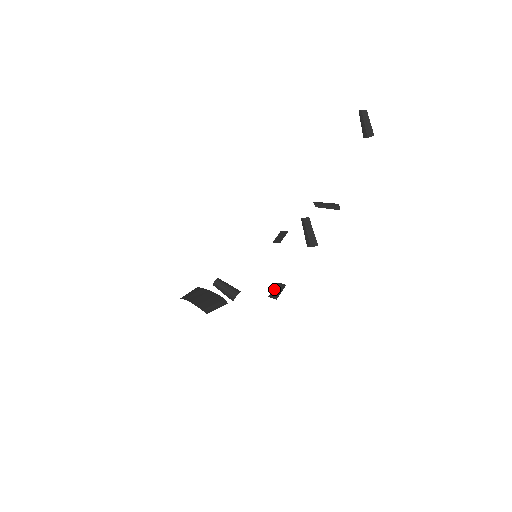
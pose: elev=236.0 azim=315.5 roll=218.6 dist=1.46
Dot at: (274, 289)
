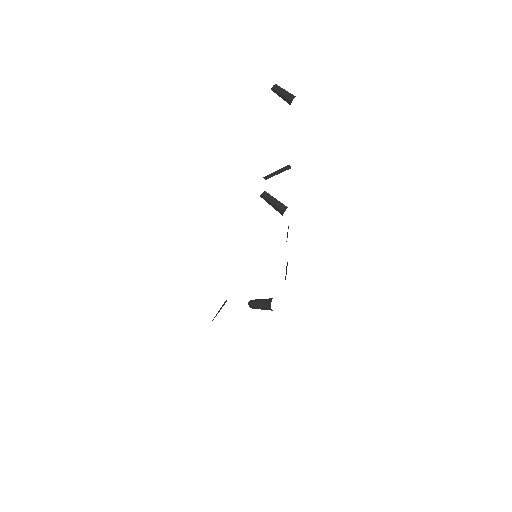
Dot at: occluded
